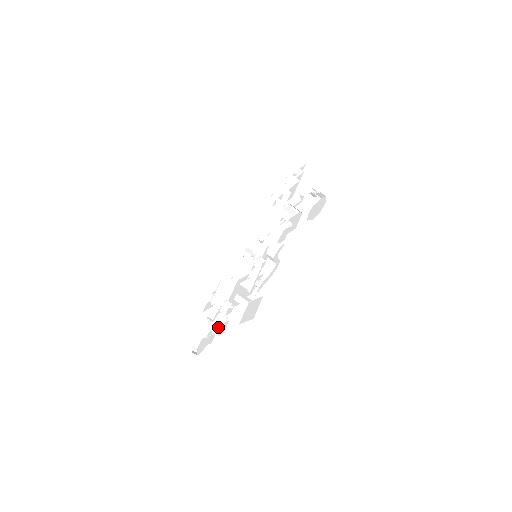
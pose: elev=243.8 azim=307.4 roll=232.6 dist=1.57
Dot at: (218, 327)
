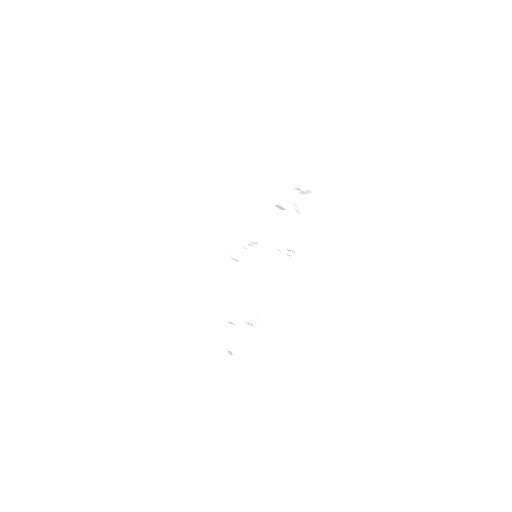
Dot at: (262, 323)
